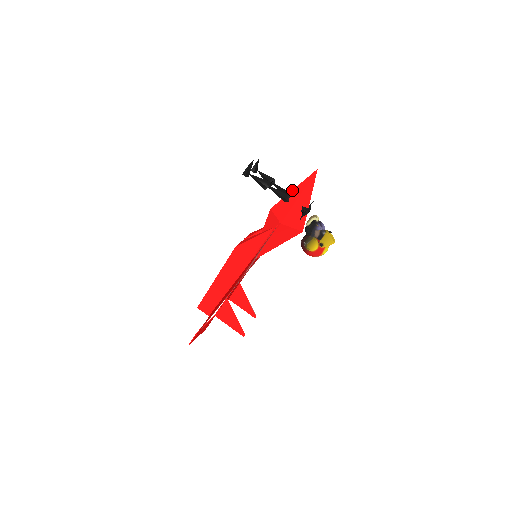
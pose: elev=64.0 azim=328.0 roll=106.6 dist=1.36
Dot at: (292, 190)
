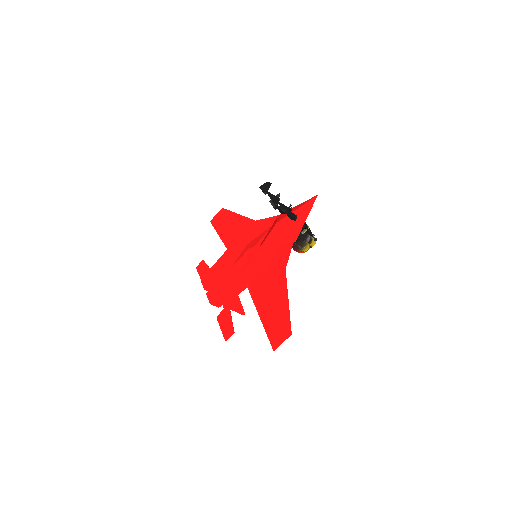
Dot at: (296, 210)
